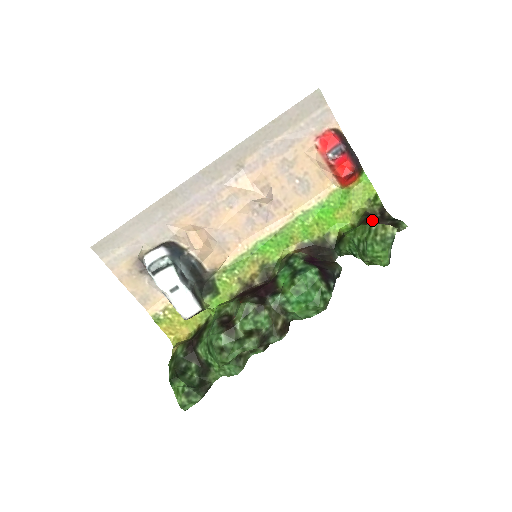
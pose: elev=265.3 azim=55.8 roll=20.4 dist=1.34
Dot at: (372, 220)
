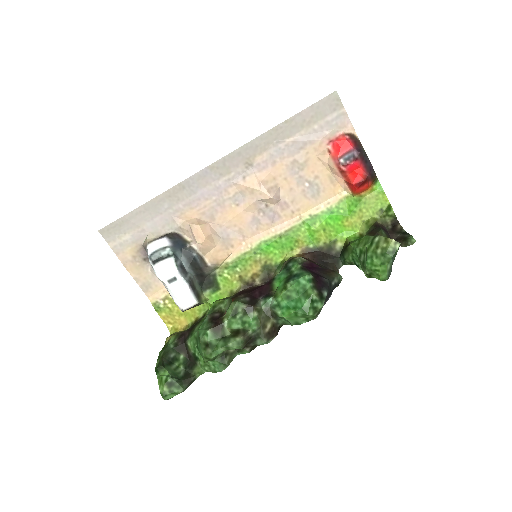
Dot at: (379, 231)
